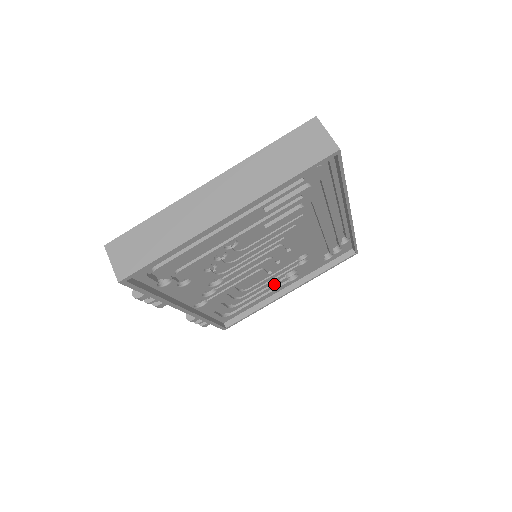
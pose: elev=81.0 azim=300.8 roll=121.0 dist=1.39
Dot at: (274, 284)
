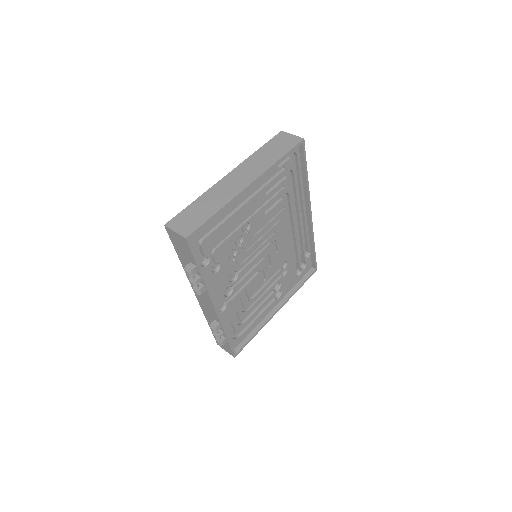
Dot at: (267, 299)
